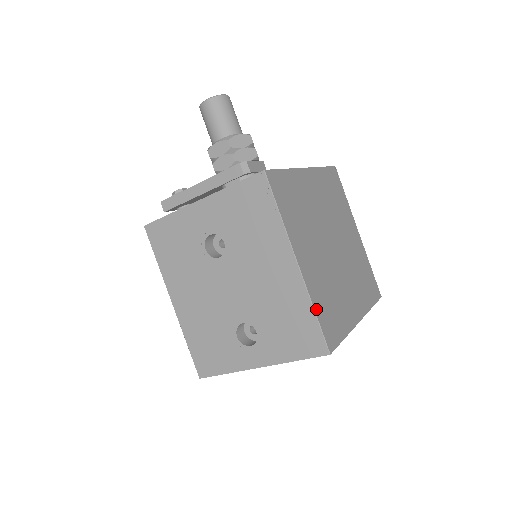
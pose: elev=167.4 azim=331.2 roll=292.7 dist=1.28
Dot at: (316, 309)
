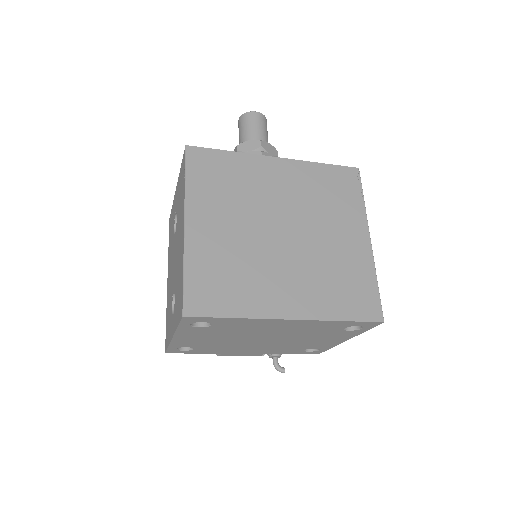
Dot at: (188, 270)
